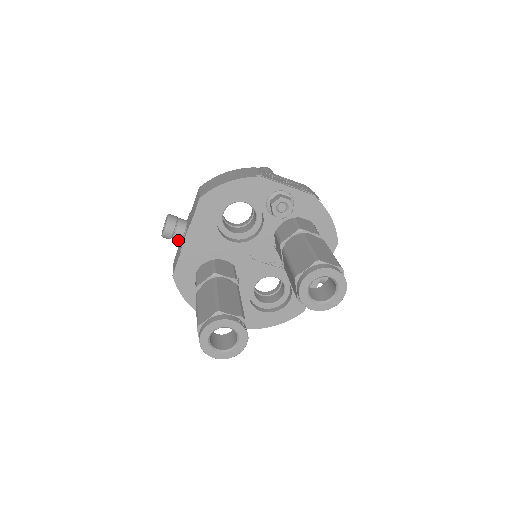
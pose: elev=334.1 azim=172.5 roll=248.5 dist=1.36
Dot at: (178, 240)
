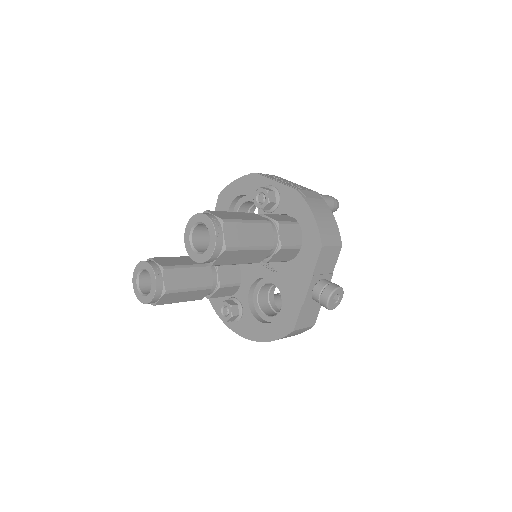
Dot at: occluded
